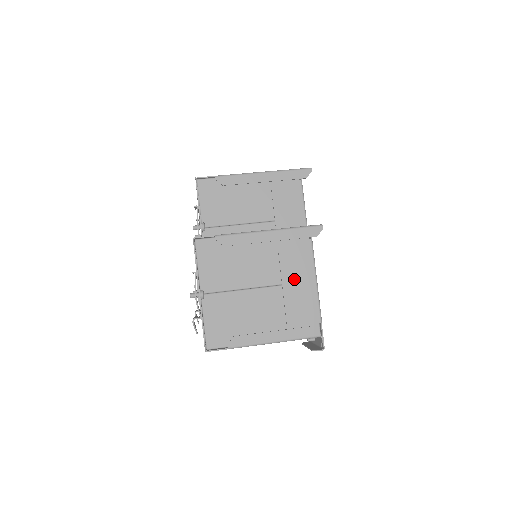
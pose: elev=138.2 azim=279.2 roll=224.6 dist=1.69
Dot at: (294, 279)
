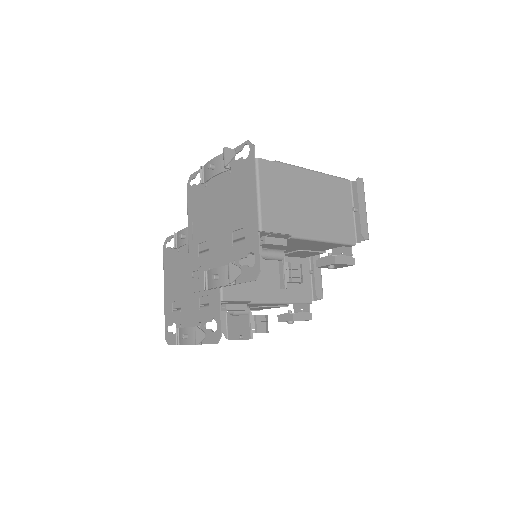
Dot at: occluded
